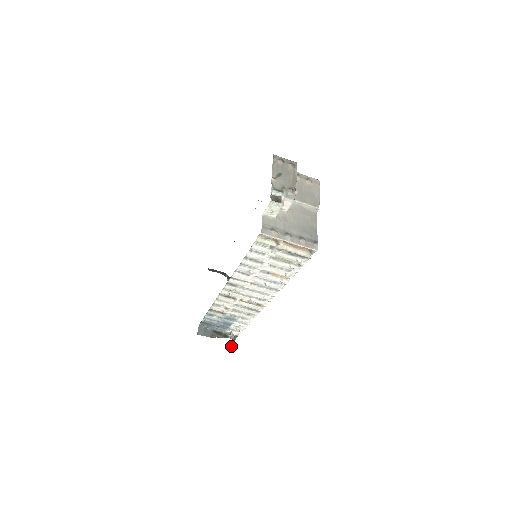
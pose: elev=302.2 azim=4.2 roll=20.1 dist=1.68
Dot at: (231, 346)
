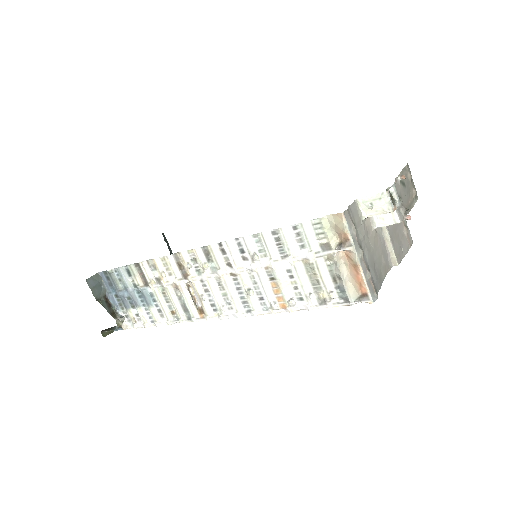
Dot at: (103, 333)
